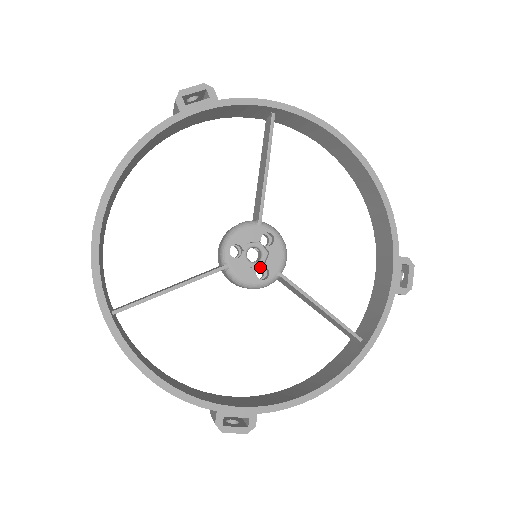
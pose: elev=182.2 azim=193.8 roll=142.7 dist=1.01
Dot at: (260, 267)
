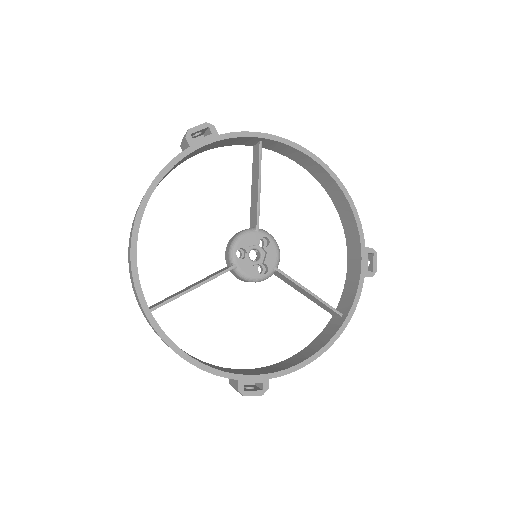
Dot at: (259, 264)
